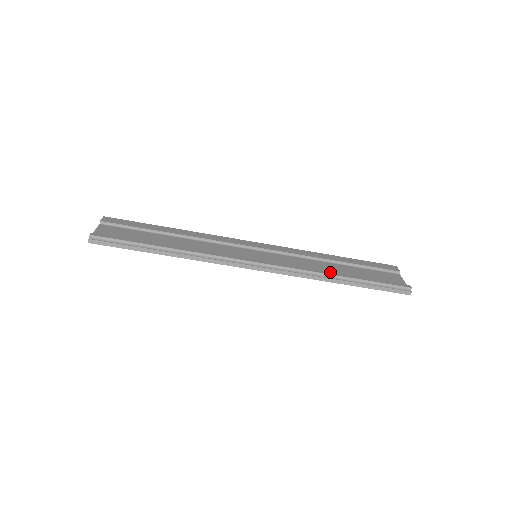
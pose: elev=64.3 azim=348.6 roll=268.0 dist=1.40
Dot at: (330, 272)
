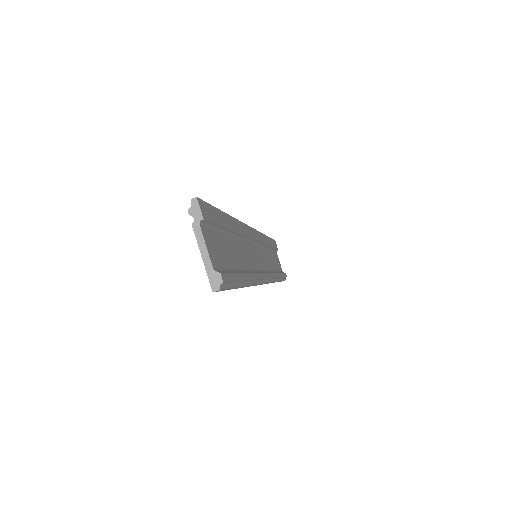
Dot at: occluded
